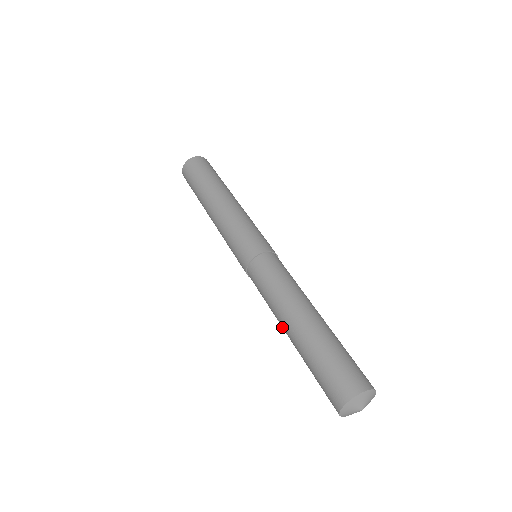
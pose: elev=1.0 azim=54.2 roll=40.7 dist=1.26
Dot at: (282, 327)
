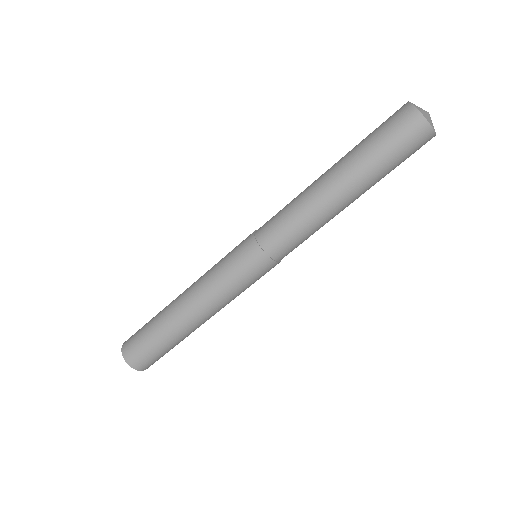
Dot at: (323, 190)
